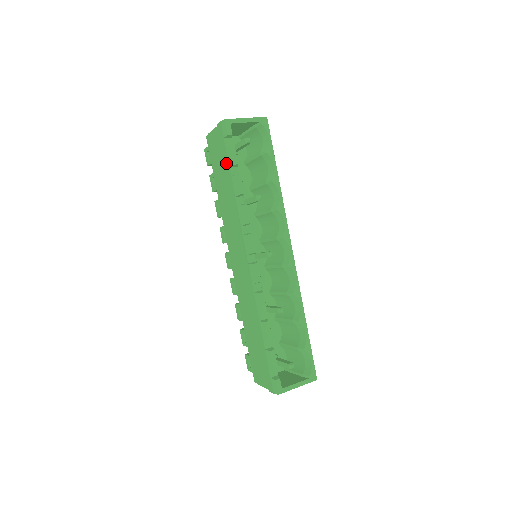
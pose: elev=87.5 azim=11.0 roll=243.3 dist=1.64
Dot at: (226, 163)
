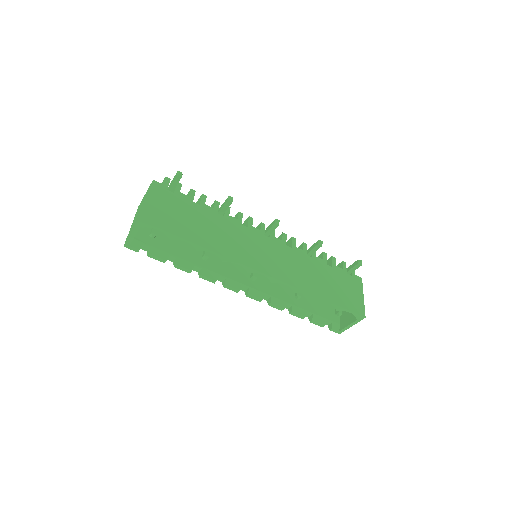
Dot at: occluded
